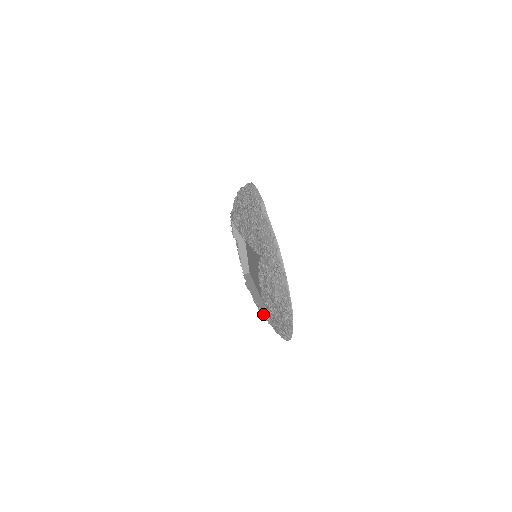
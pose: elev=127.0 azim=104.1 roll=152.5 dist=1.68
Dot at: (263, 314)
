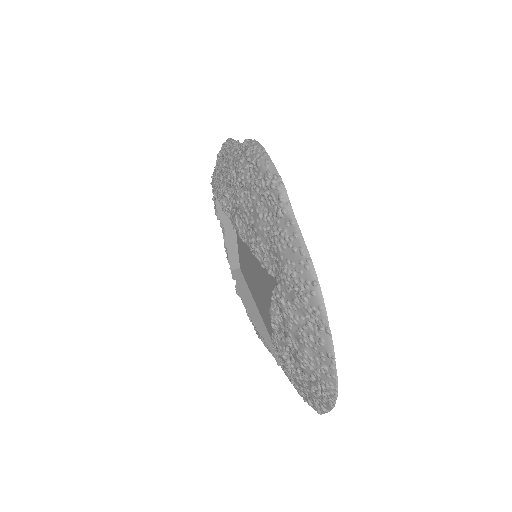
Dot at: (266, 346)
